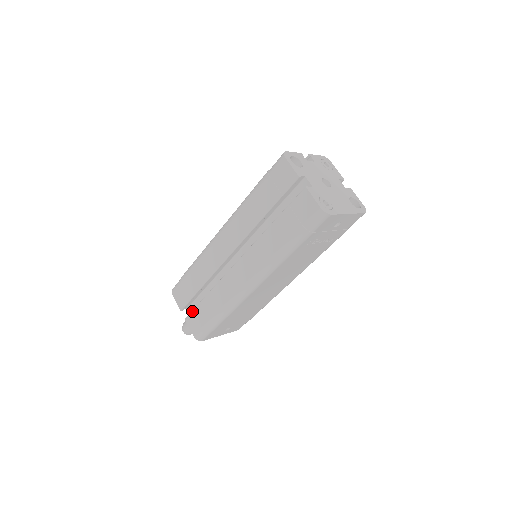
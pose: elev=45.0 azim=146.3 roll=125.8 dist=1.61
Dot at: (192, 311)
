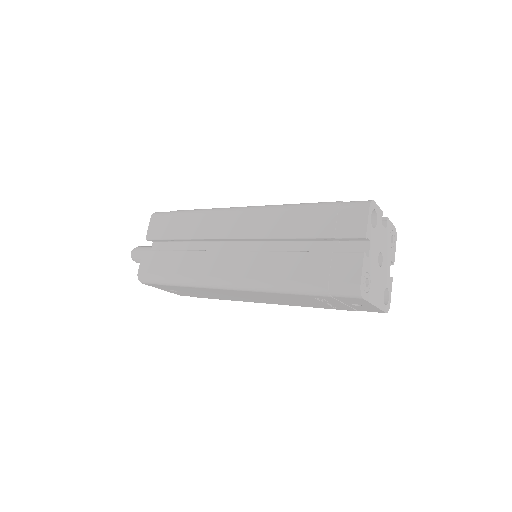
Dot at: (156, 250)
